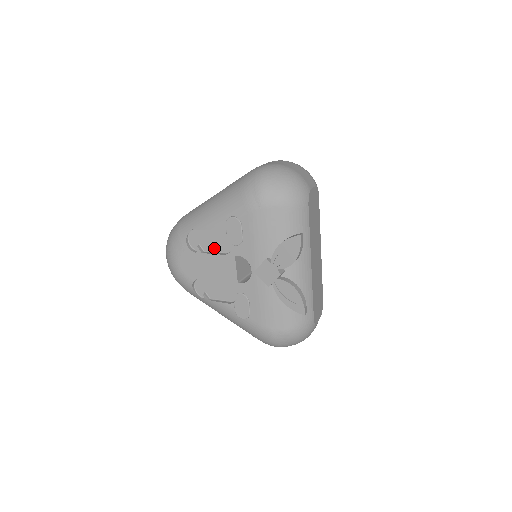
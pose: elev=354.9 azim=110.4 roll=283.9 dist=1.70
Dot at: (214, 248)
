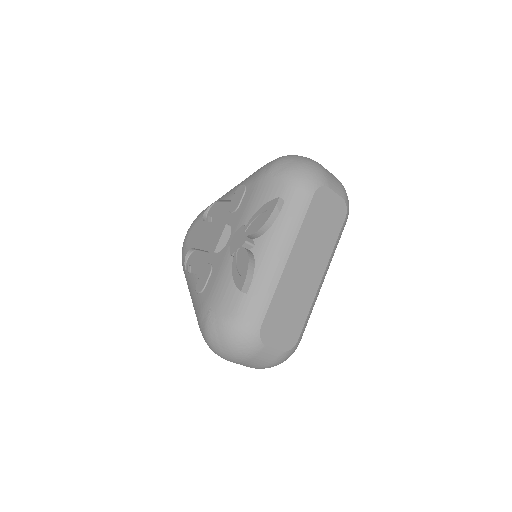
Dot at: (219, 220)
